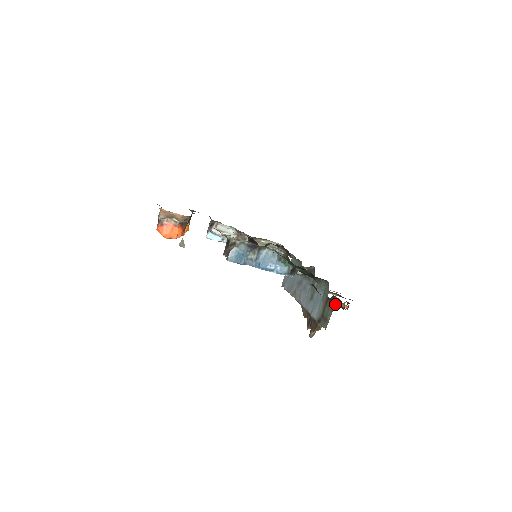
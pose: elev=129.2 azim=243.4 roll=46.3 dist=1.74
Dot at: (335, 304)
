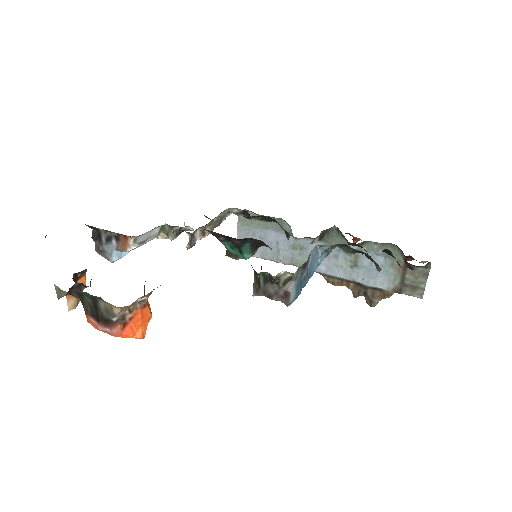
Dot at: (429, 269)
